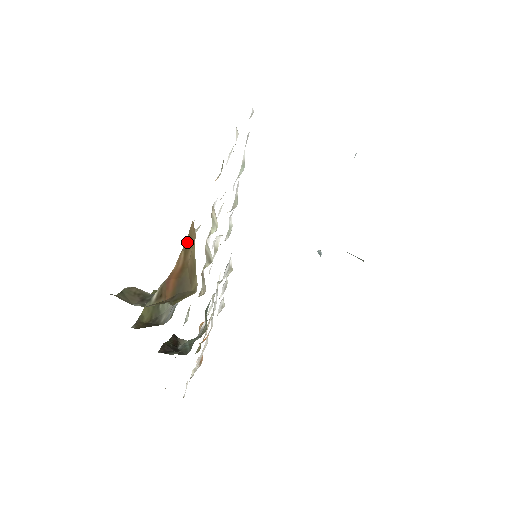
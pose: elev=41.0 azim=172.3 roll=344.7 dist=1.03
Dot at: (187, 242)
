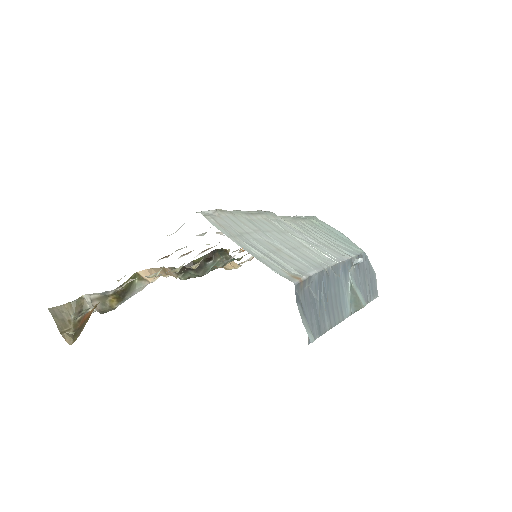
Dot at: occluded
